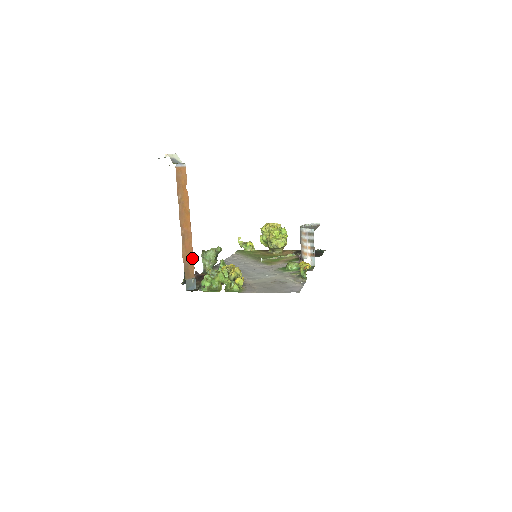
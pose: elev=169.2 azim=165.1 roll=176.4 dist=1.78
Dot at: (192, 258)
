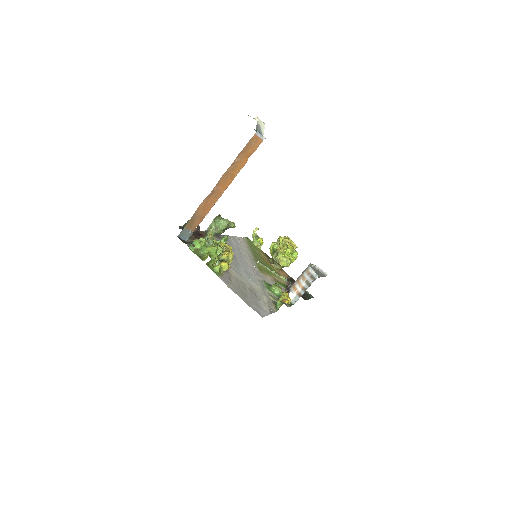
Dot at: (204, 215)
